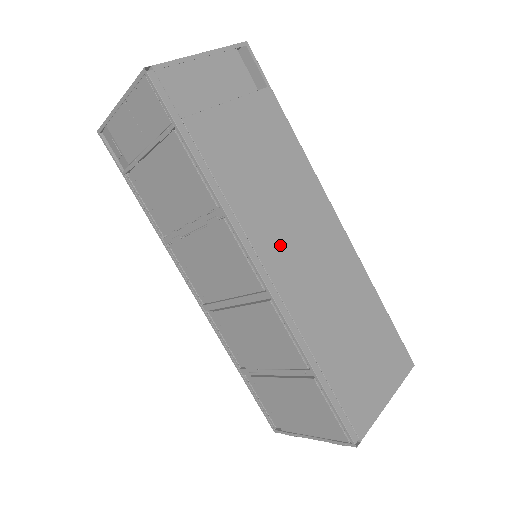
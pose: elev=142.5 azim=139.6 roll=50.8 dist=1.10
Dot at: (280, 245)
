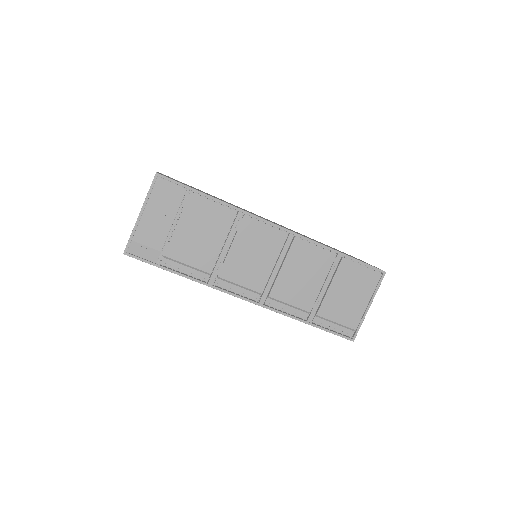
Dot at: occluded
